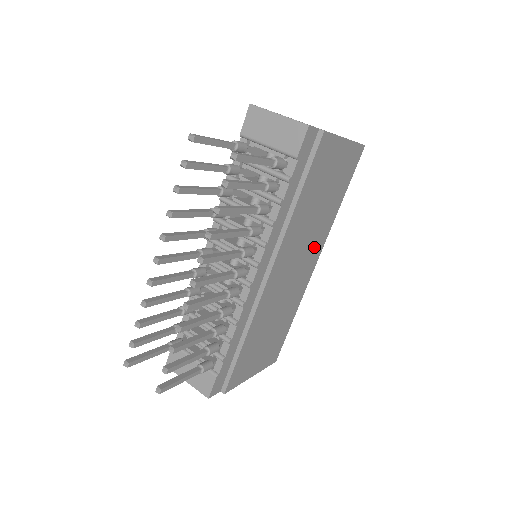
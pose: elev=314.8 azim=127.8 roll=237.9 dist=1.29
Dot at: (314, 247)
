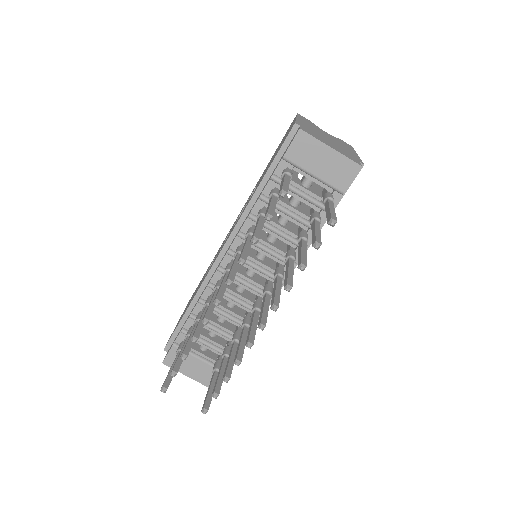
Dot at: occluded
